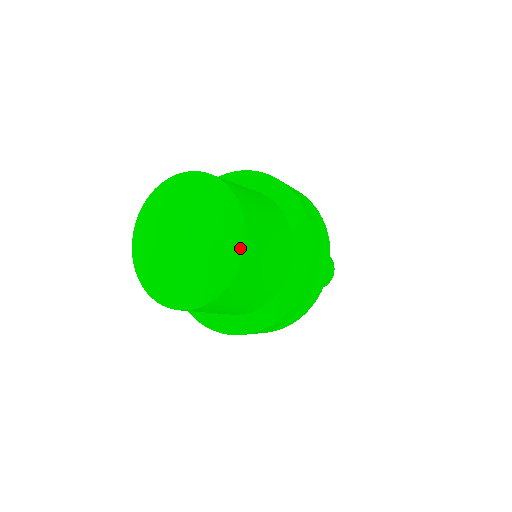
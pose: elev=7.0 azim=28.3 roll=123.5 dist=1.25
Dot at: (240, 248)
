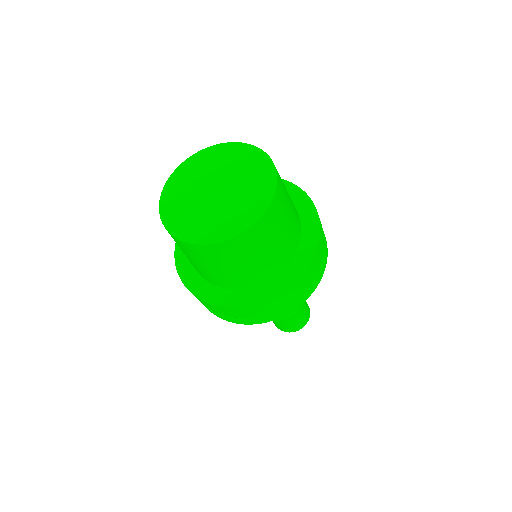
Dot at: (273, 183)
